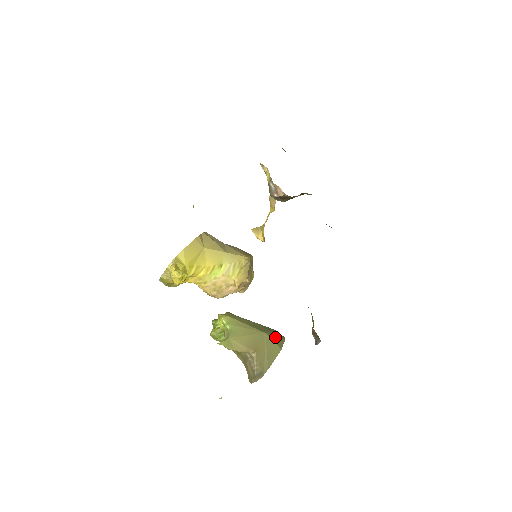
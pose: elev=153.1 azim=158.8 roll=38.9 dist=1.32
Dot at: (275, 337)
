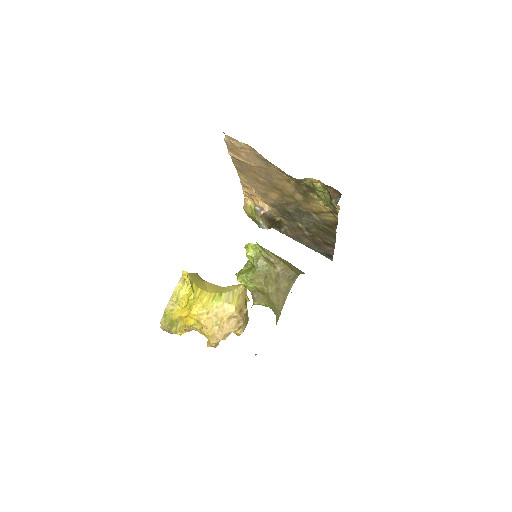
Dot at: occluded
